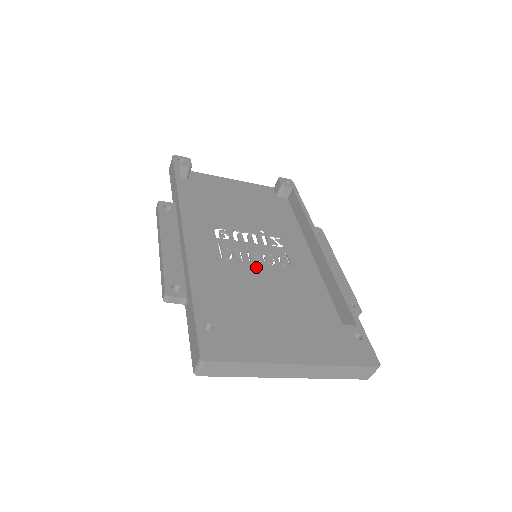
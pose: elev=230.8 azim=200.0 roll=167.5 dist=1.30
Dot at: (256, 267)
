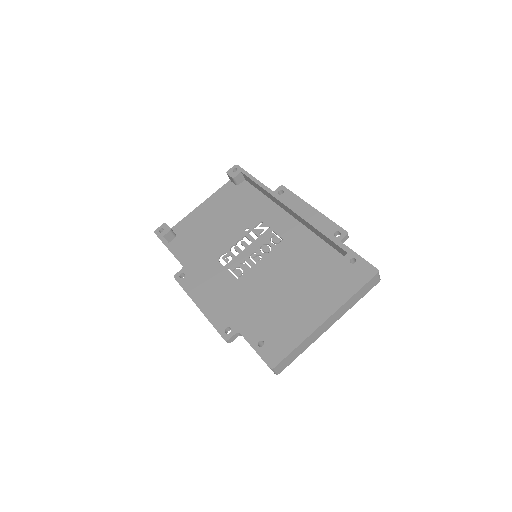
Dot at: (262, 264)
